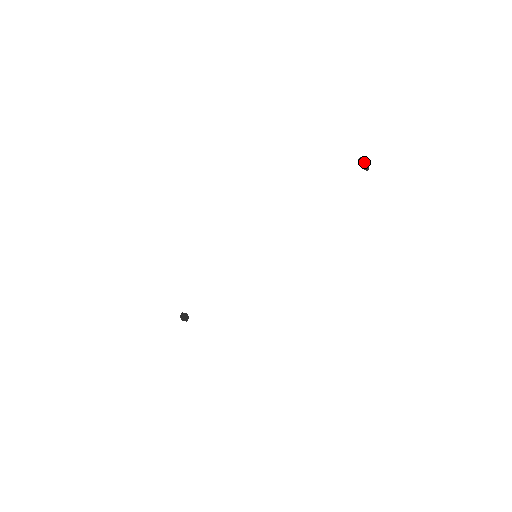
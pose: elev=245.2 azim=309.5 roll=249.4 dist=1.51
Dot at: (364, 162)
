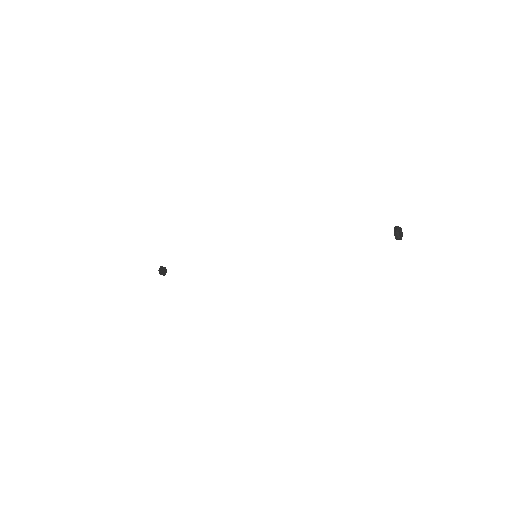
Dot at: (399, 230)
